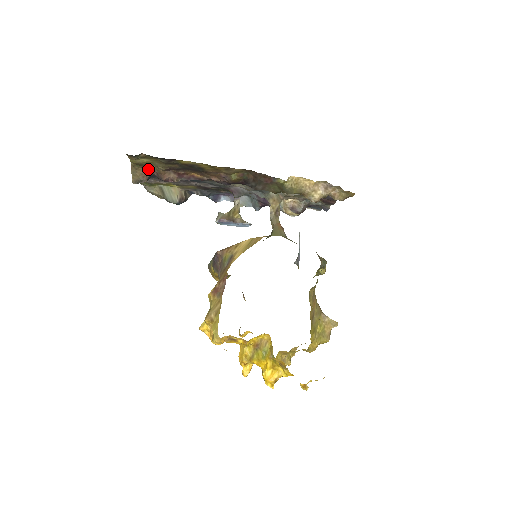
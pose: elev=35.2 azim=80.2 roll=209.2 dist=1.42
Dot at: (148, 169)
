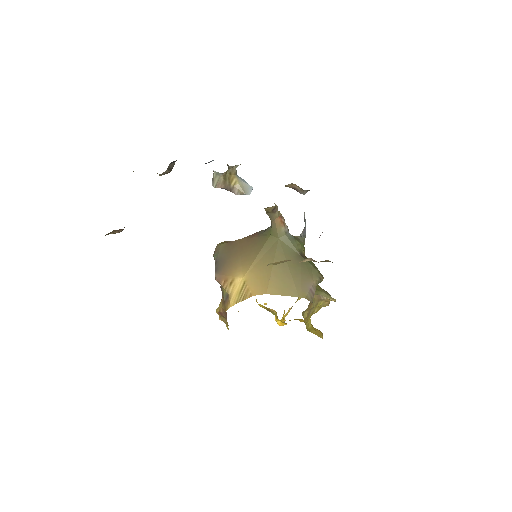
Dot at: occluded
